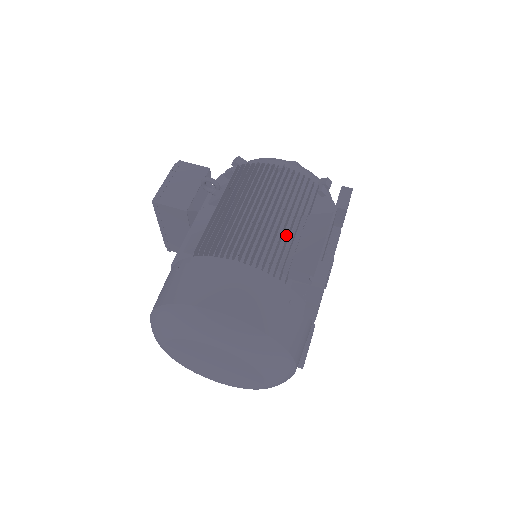
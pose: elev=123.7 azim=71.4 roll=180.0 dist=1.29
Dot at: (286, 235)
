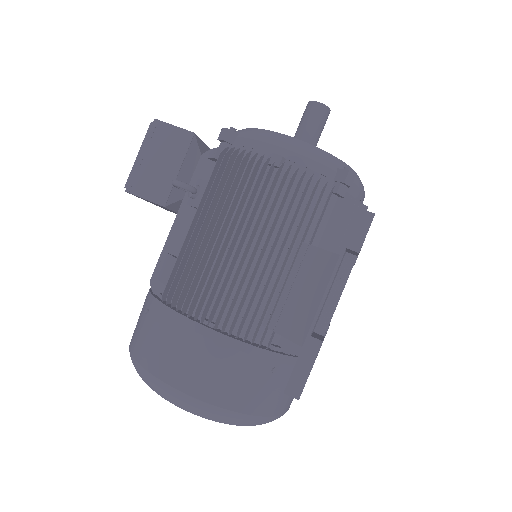
Dot at: (277, 273)
